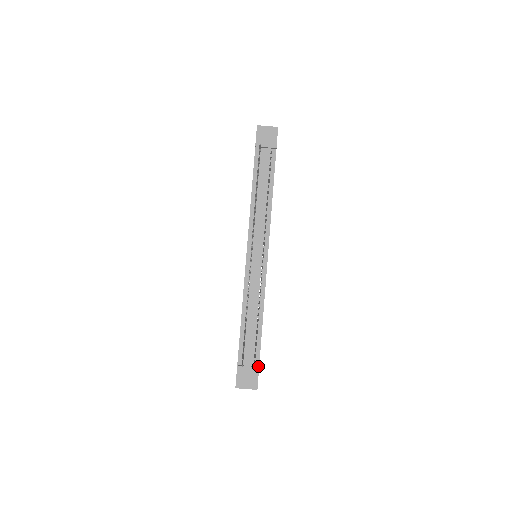
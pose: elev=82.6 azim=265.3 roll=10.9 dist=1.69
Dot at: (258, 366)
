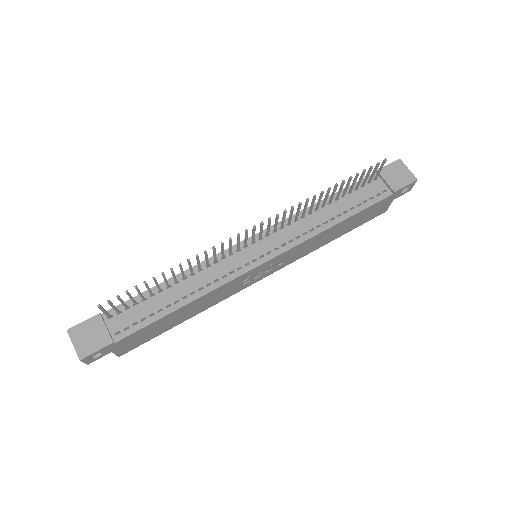
Dot at: (115, 341)
